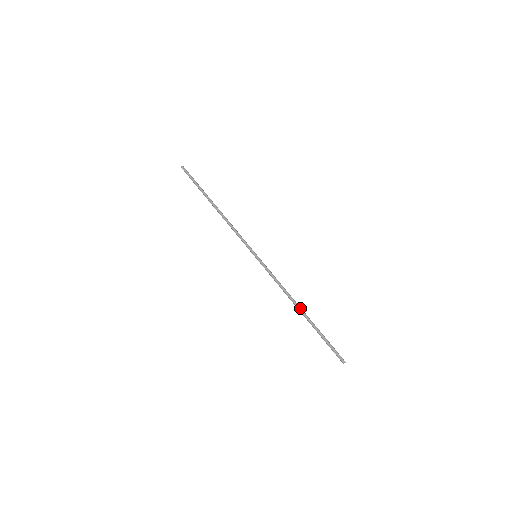
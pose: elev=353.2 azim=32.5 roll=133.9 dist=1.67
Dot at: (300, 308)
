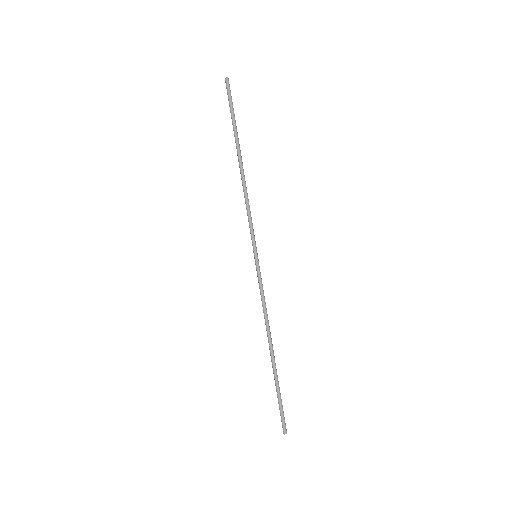
Dot at: occluded
